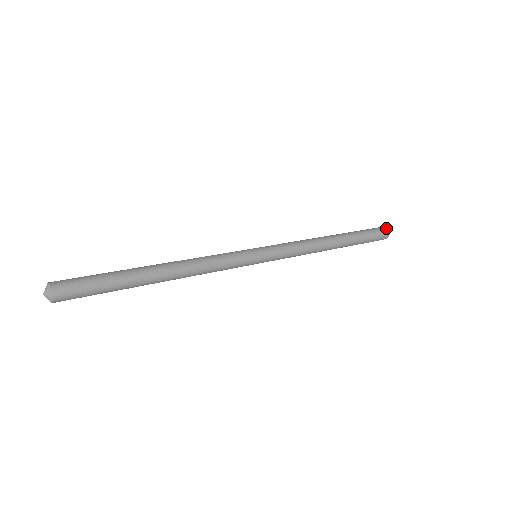
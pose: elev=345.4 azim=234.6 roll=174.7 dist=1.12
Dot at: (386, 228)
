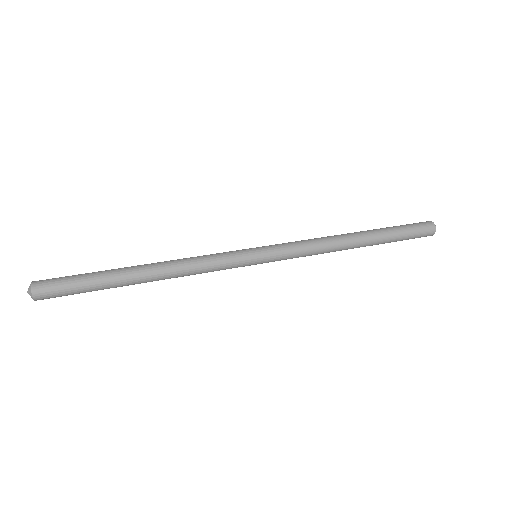
Dot at: (430, 221)
